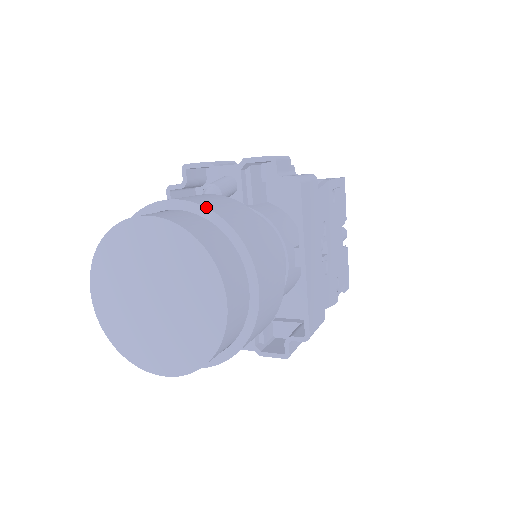
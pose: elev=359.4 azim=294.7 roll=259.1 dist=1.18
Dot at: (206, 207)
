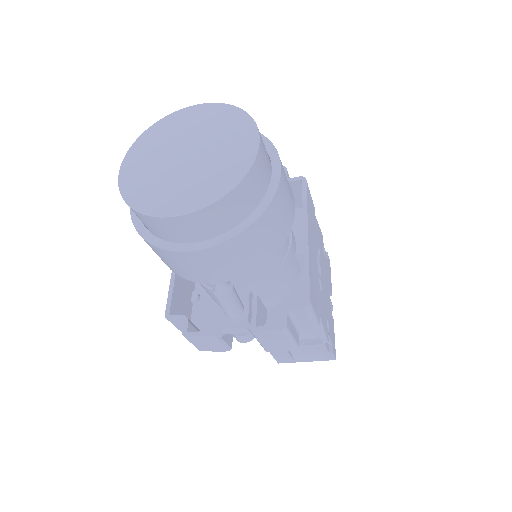
Dot at: occluded
